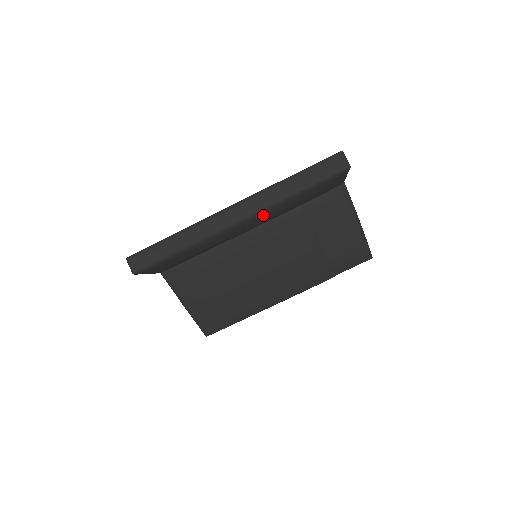
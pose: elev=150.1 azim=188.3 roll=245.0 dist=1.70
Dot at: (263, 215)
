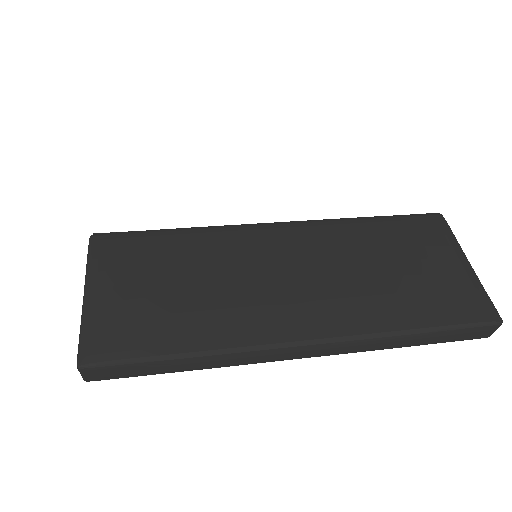
Dot at: occluded
